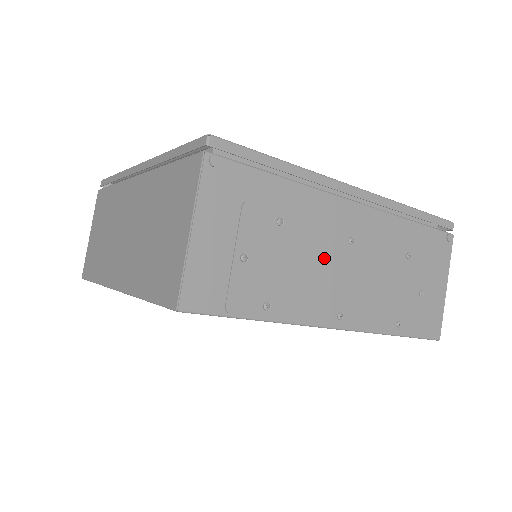
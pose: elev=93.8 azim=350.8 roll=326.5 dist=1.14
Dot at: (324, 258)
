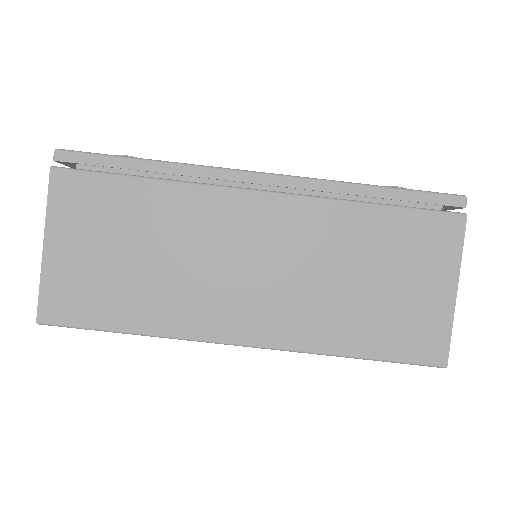
Dot at: occluded
